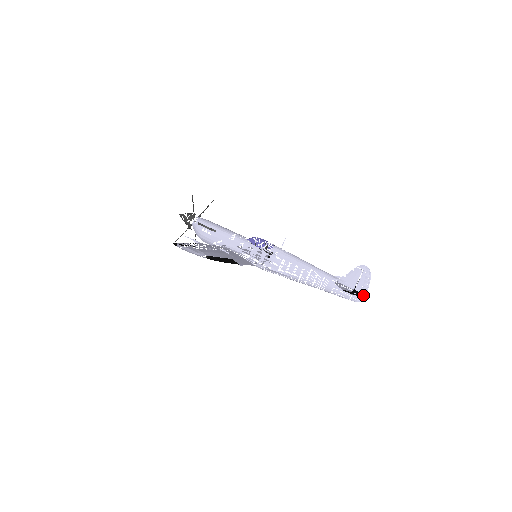
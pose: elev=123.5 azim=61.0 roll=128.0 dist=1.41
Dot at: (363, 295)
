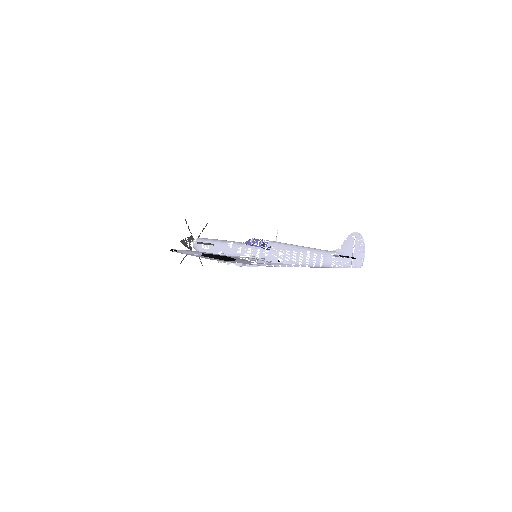
Dot at: occluded
